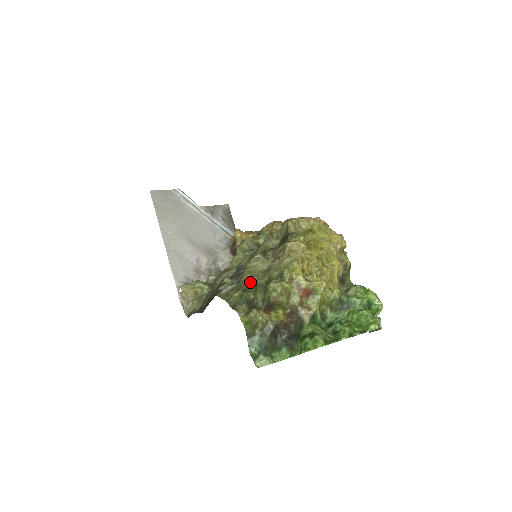
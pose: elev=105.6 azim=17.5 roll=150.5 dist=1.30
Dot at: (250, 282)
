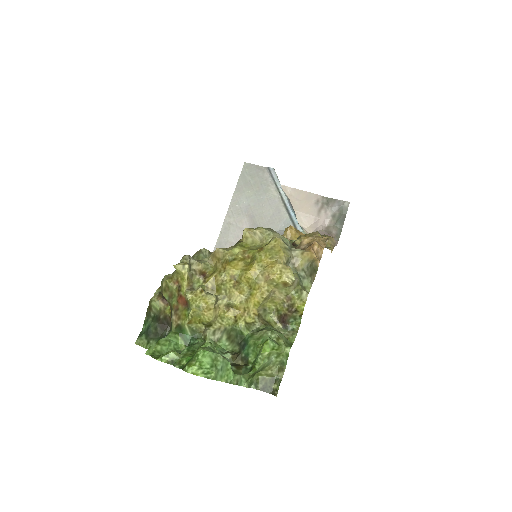
Dot at: occluded
